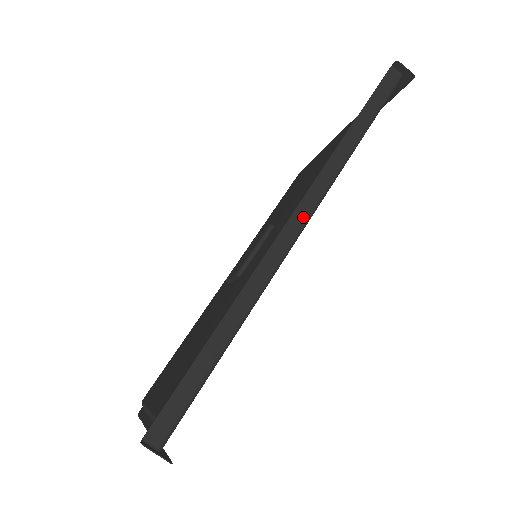
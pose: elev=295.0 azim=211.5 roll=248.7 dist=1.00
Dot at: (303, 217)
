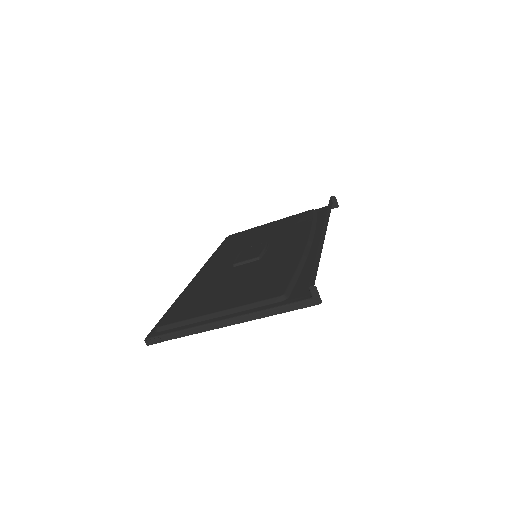
Dot at: (324, 234)
